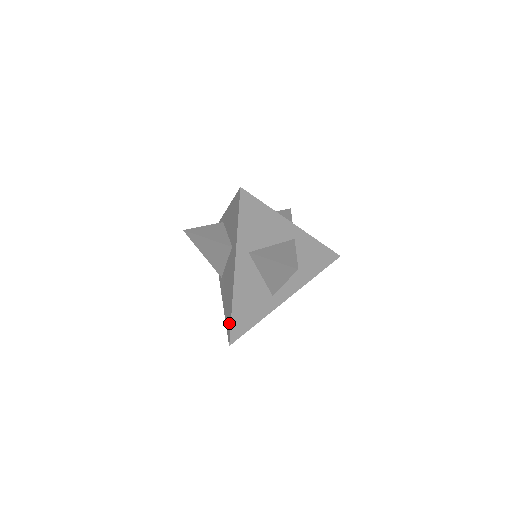
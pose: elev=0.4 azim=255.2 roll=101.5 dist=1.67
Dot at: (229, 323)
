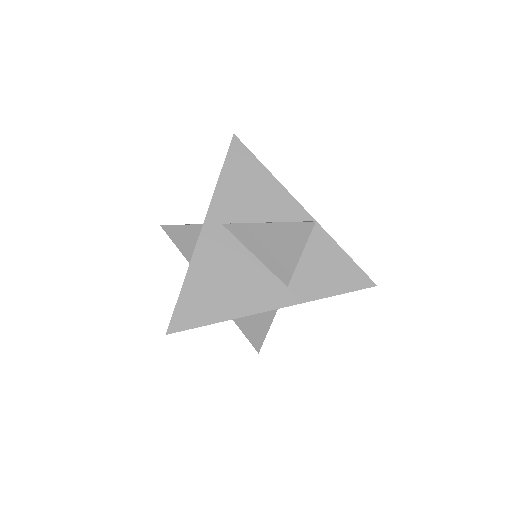
Dot at: occluded
